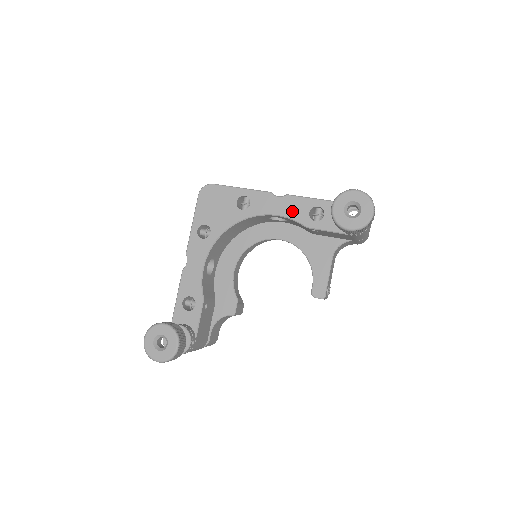
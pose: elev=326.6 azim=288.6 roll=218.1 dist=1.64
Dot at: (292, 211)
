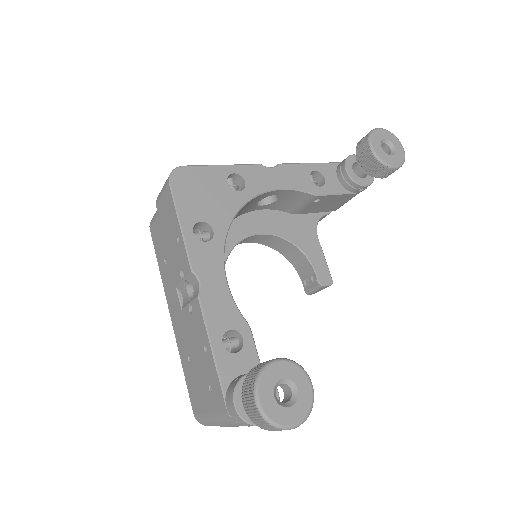
Dot at: (294, 181)
